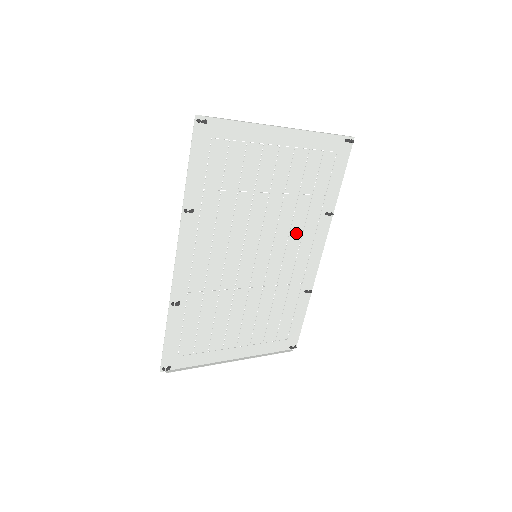
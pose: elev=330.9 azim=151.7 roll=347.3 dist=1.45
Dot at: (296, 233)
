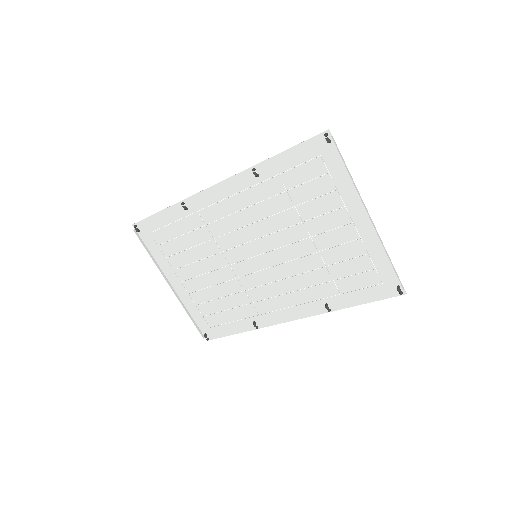
Dot at: (294, 284)
